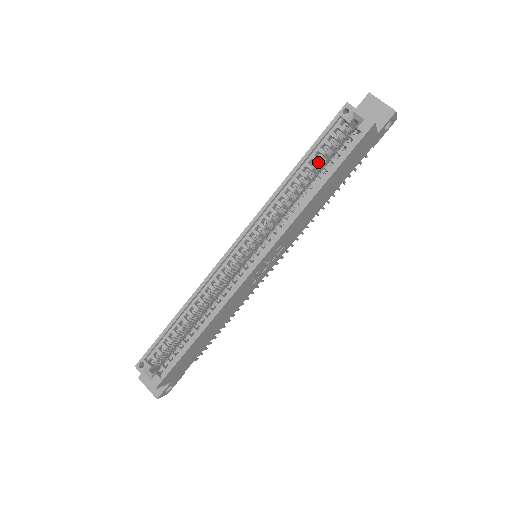
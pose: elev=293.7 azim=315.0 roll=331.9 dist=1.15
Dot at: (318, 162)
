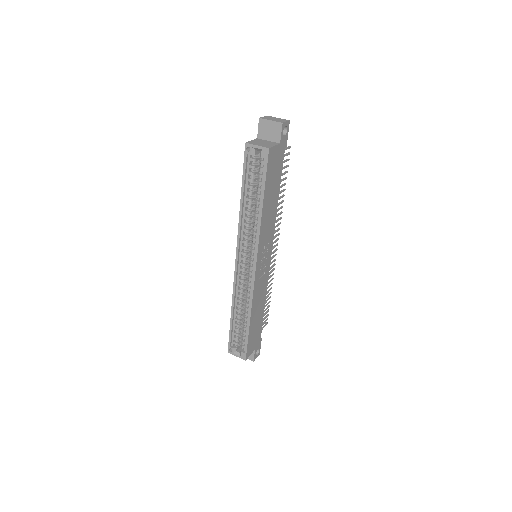
Dot at: (252, 188)
